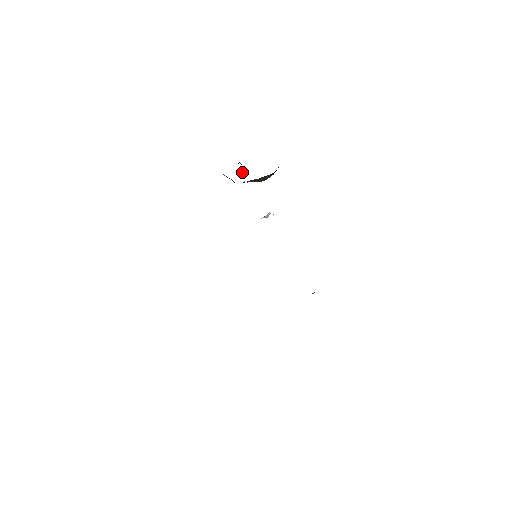
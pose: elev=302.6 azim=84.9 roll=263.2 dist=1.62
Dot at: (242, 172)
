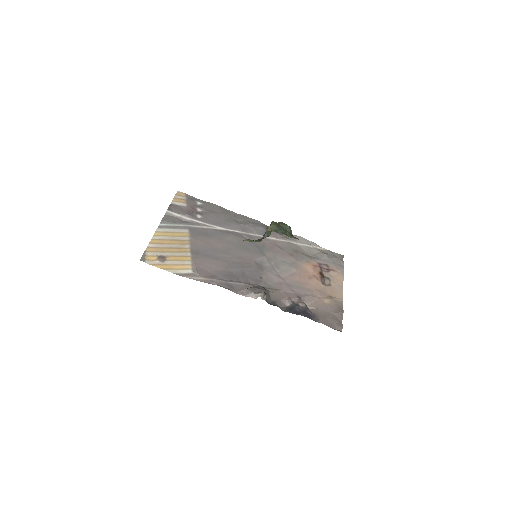
Dot at: occluded
